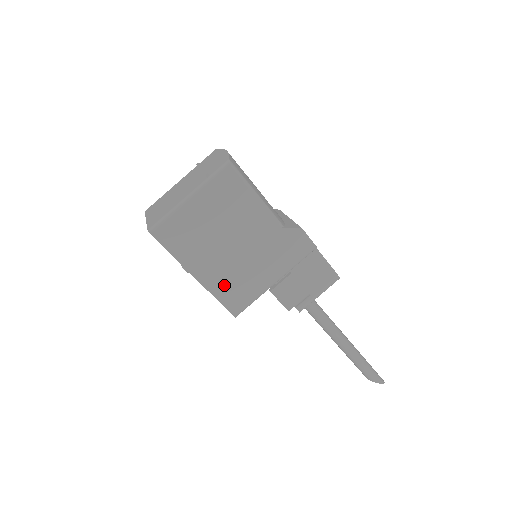
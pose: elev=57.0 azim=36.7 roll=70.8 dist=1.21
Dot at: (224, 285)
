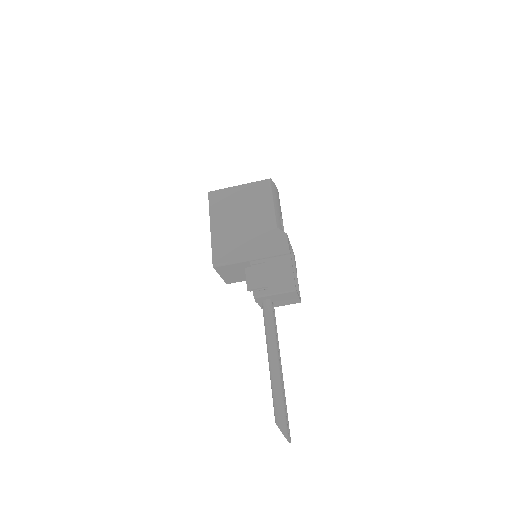
Dot at: (221, 241)
